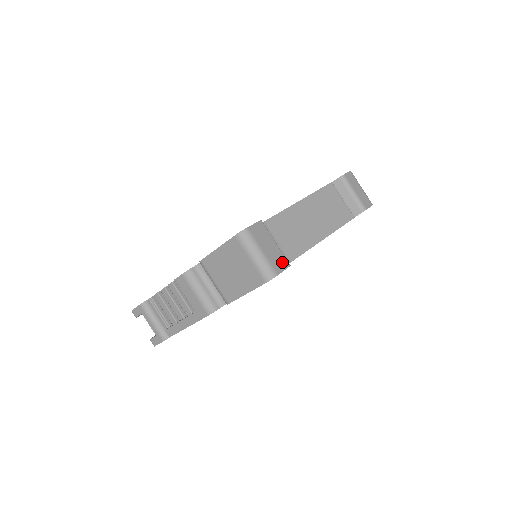
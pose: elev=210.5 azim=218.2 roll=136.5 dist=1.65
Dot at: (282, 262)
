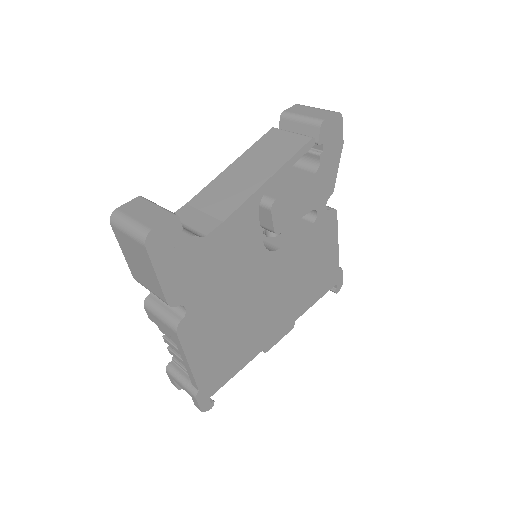
Dot at: (162, 217)
